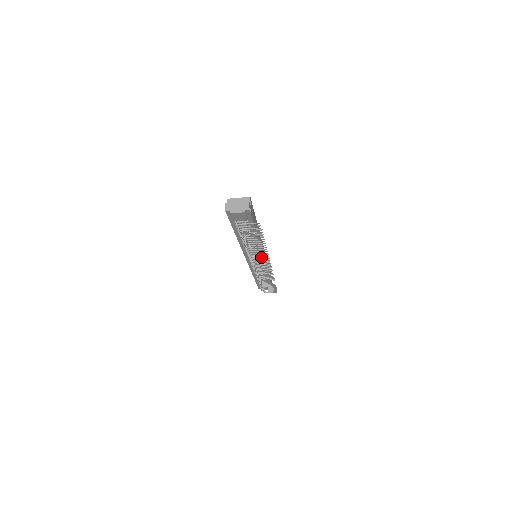
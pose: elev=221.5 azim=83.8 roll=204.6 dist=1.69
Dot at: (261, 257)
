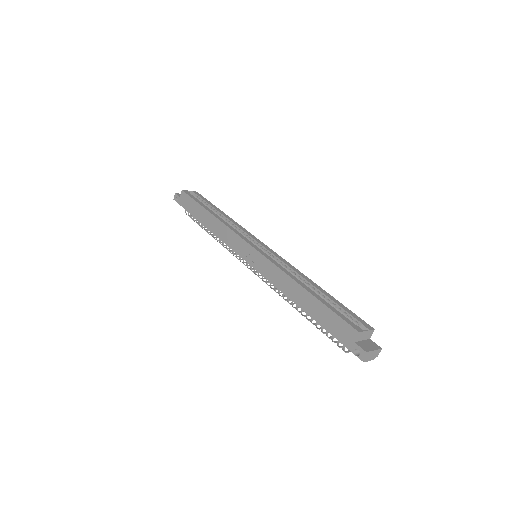
Dot at: occluded
